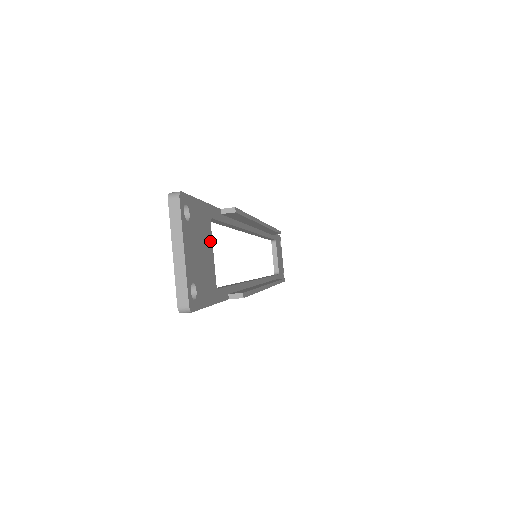
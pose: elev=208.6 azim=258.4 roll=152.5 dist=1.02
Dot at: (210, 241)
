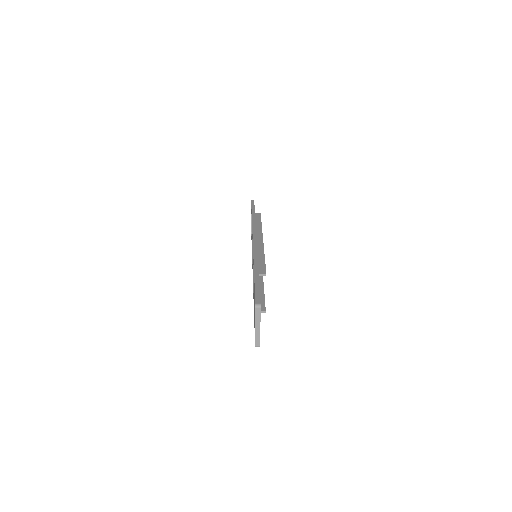
Dot at: occluded
